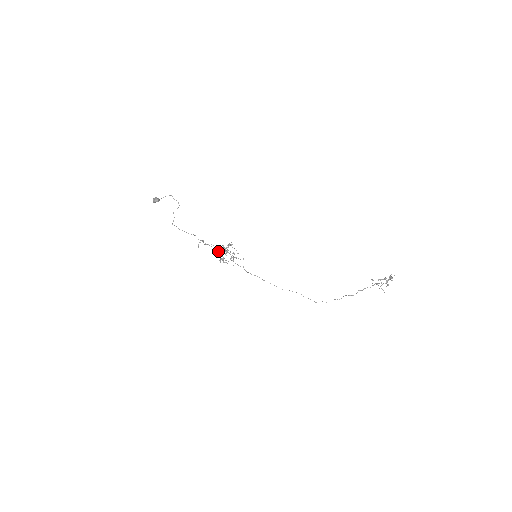
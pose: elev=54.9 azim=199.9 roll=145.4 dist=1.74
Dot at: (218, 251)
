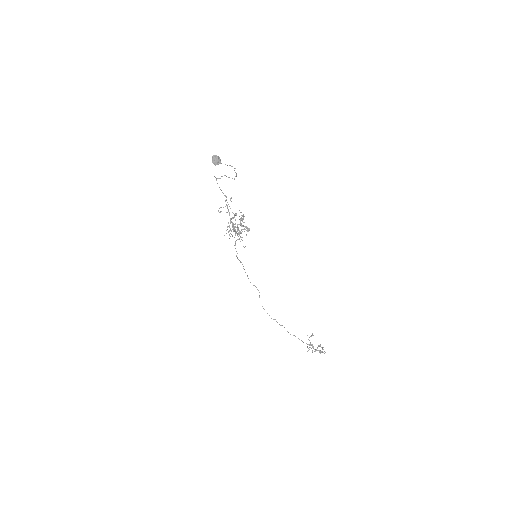
Dot at: occluded
